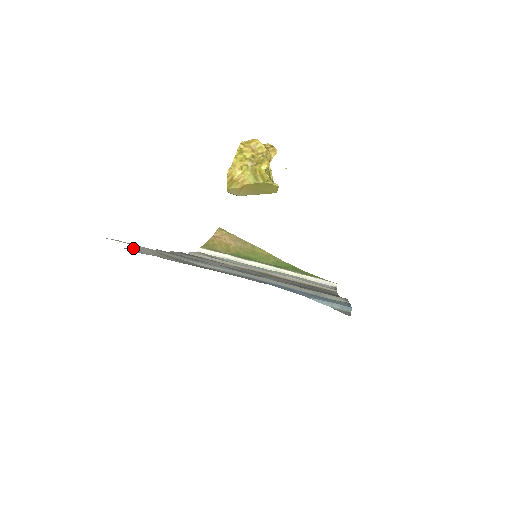
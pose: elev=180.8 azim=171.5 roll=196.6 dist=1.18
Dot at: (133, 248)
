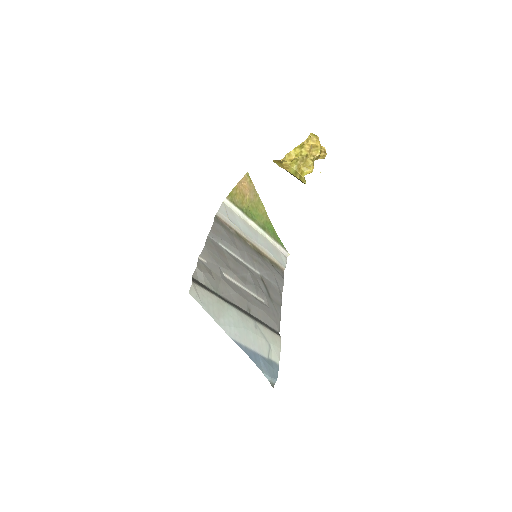
Dot at: (195, 272)
